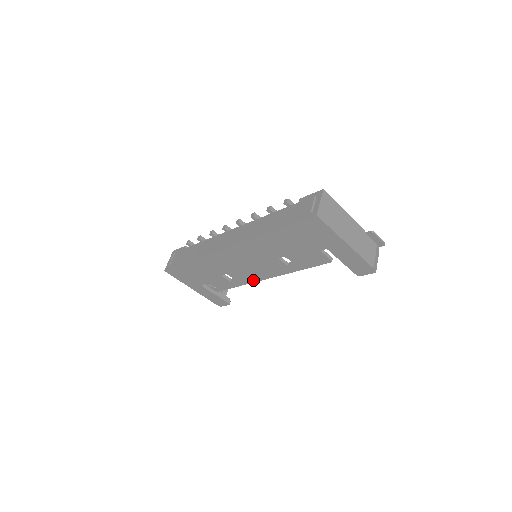
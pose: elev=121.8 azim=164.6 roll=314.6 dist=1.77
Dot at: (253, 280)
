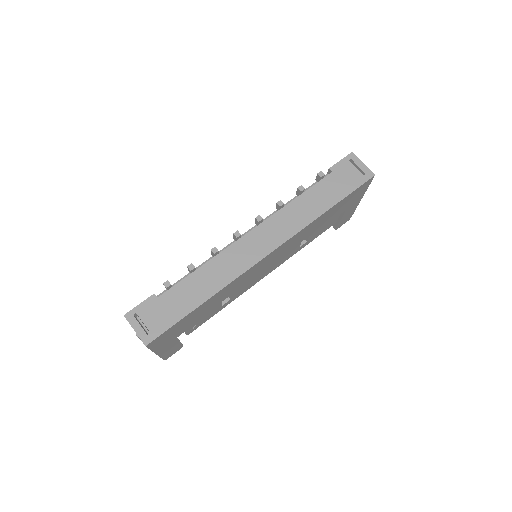
Dot at: (249, 287)
